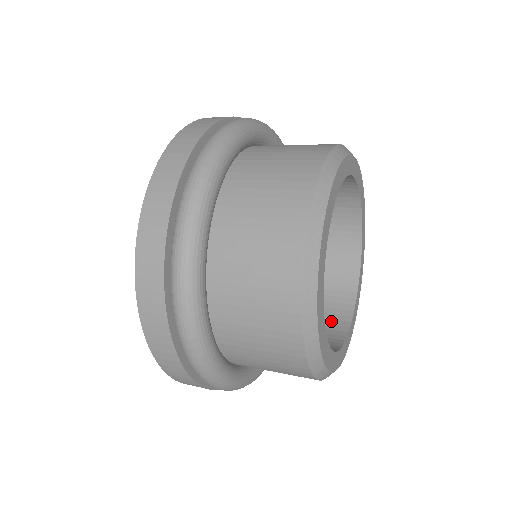
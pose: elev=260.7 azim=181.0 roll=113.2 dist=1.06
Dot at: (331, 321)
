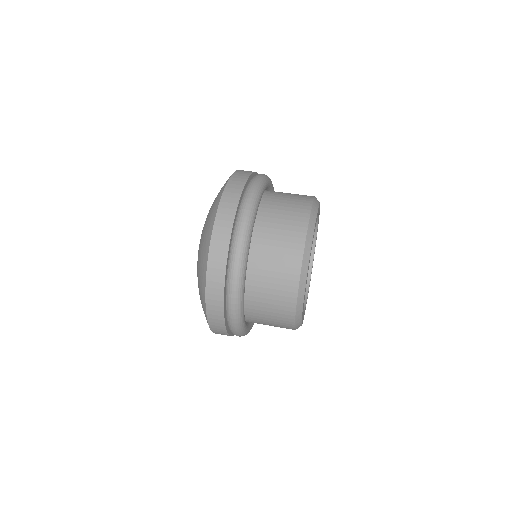
Dot at: occluded
